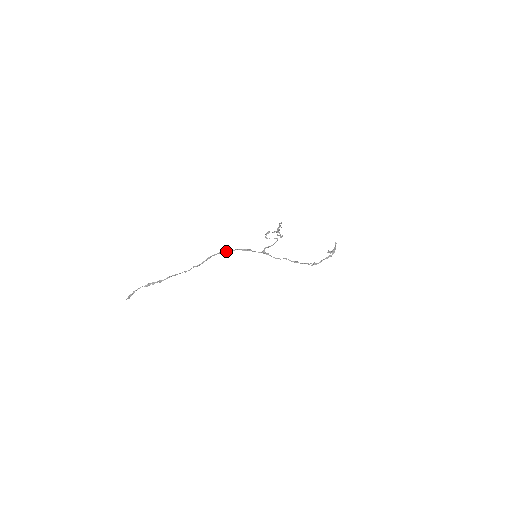
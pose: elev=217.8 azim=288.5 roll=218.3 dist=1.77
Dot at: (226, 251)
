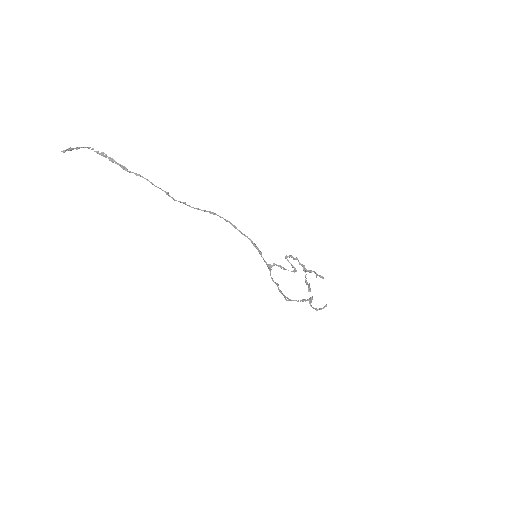
Dot at: occluded
